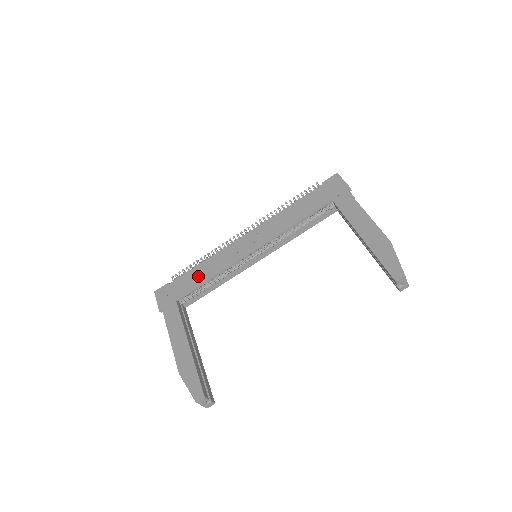
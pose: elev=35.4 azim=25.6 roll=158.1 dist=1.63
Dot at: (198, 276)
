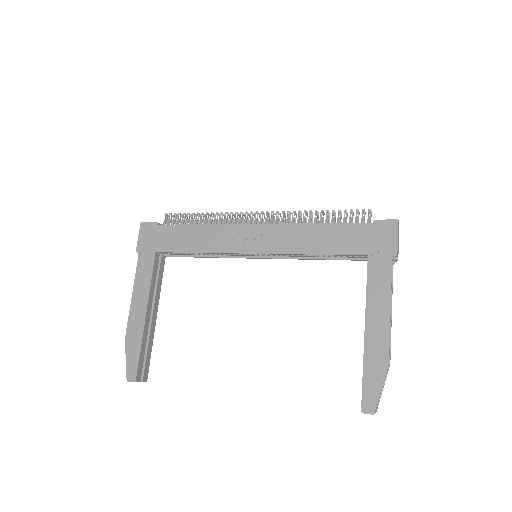
Dot at: (188, 239)
